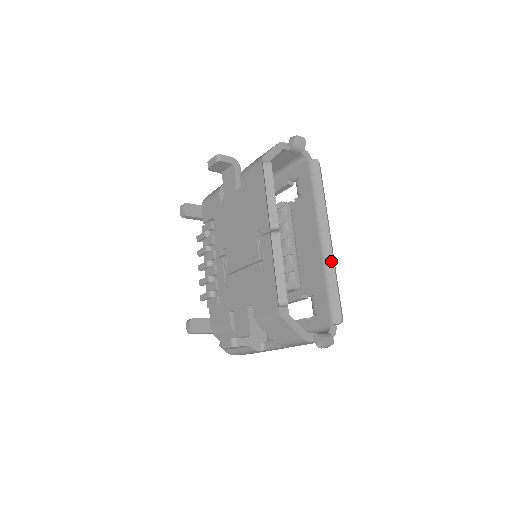
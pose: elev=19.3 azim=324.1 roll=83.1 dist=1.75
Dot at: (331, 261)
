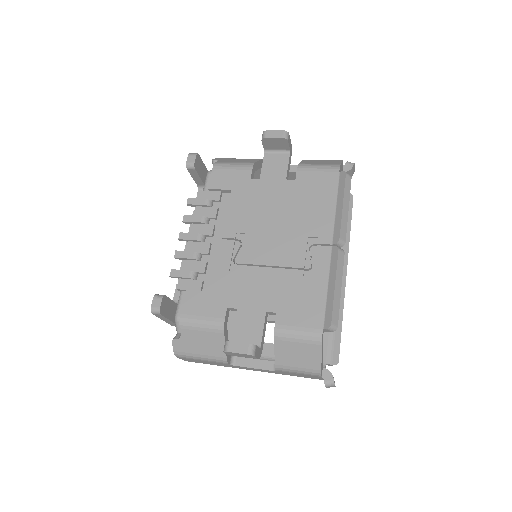
Dot at: (342, 299)
